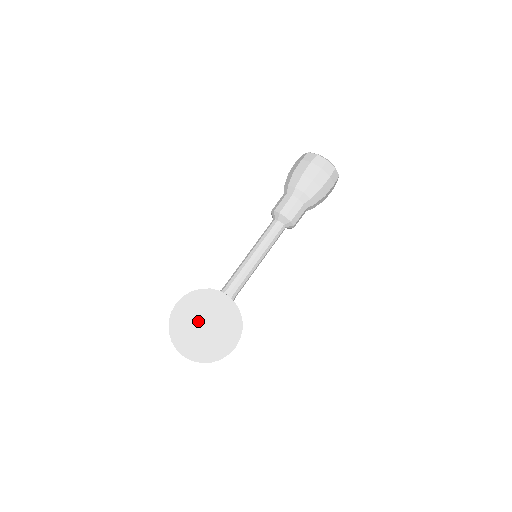
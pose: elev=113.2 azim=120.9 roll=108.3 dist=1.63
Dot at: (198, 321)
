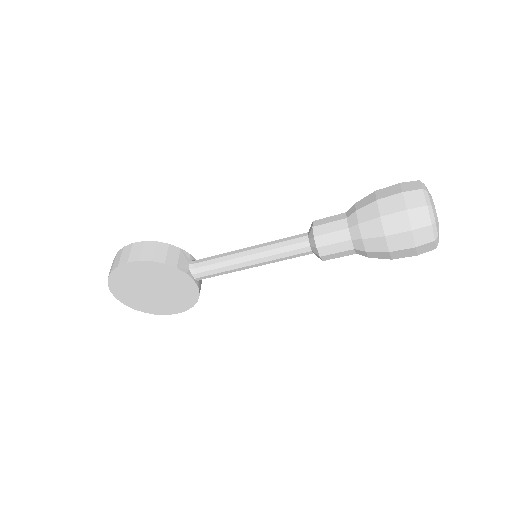
Dot at: (147, 284)
